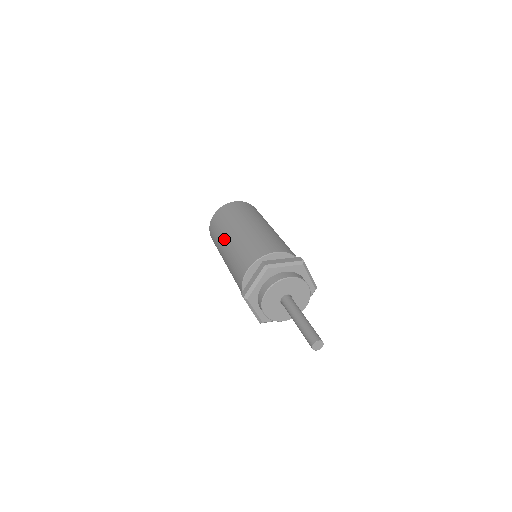
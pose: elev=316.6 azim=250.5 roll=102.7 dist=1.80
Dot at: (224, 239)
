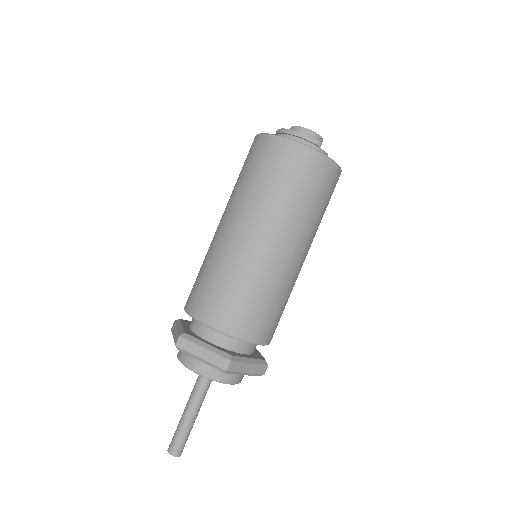
Dot at: occluded
